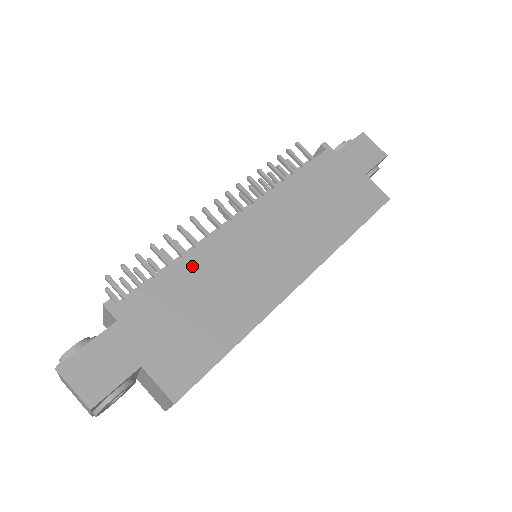
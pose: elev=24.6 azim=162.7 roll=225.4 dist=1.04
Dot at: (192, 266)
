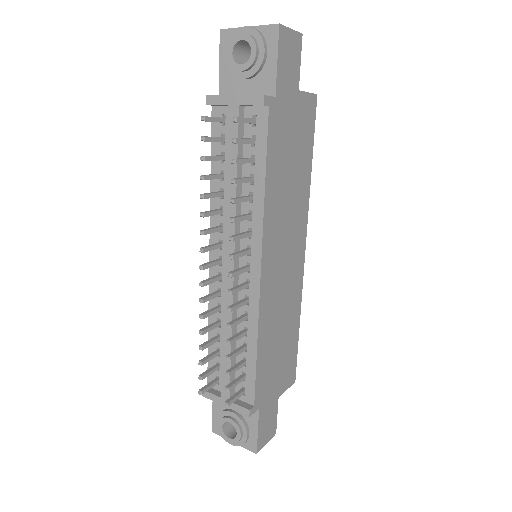
Dot at: (264, 337)
